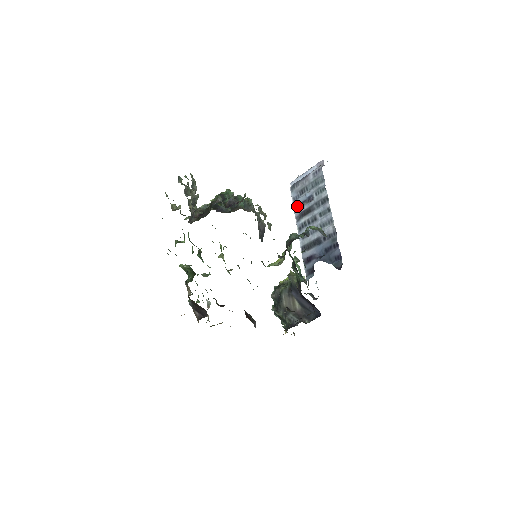
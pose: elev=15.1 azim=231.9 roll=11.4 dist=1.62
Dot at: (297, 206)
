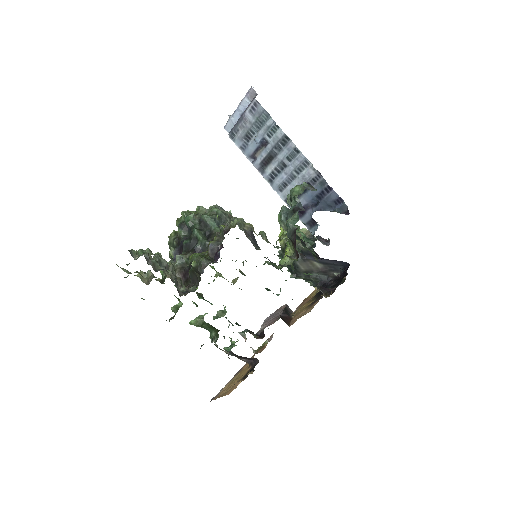
Dot at: (251, 156)
